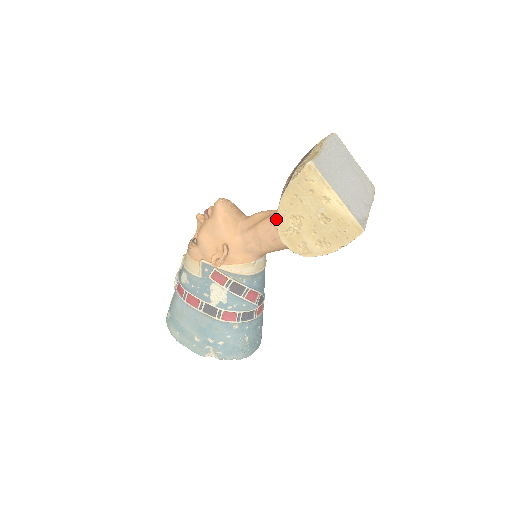
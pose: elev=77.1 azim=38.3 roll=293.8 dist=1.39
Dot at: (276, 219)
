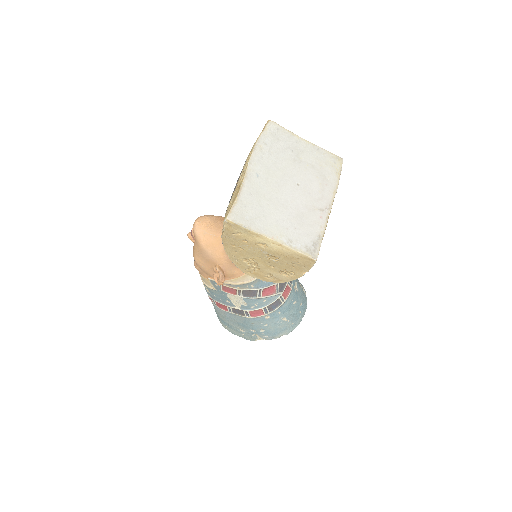
Dot at: occluded
